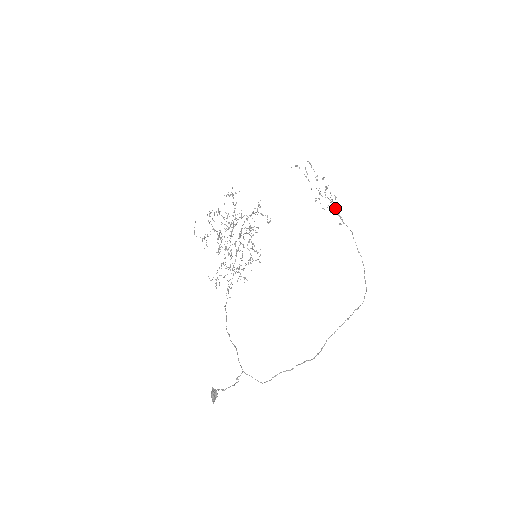
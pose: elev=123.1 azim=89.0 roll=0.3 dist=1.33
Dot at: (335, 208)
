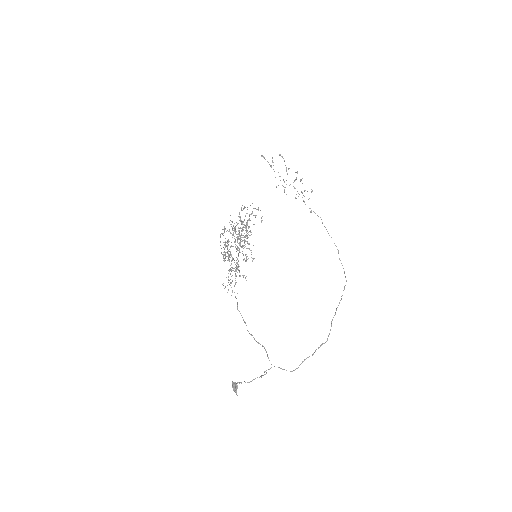
Dot at: occluded
